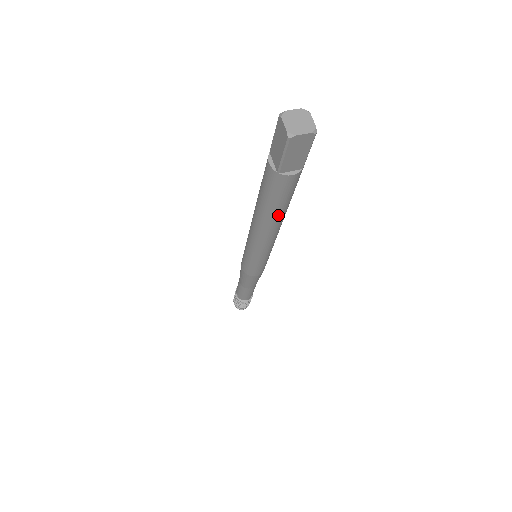
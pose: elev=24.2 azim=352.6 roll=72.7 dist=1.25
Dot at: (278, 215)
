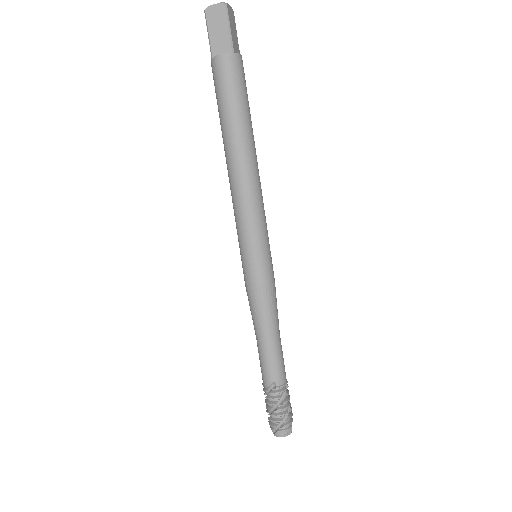
Dot at: (251, 125)
